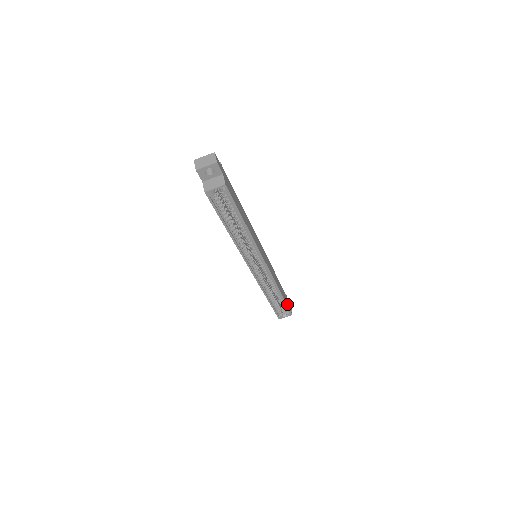
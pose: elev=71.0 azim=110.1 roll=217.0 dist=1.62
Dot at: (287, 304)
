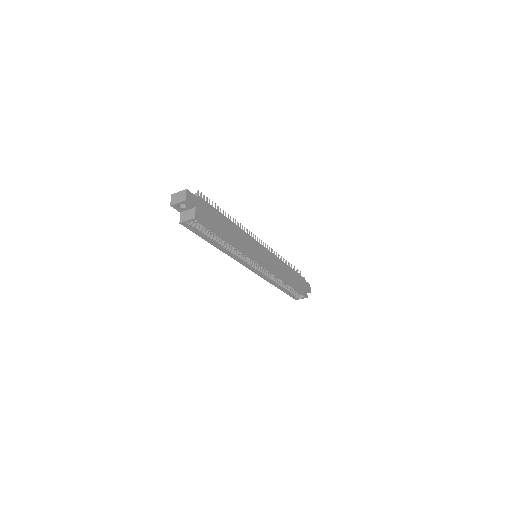
Dot at: (299, 290)
